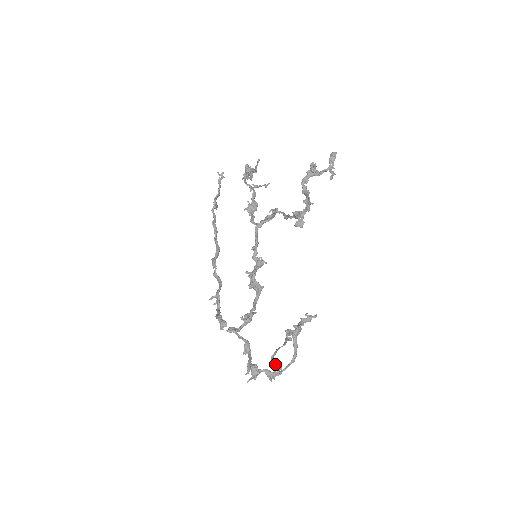
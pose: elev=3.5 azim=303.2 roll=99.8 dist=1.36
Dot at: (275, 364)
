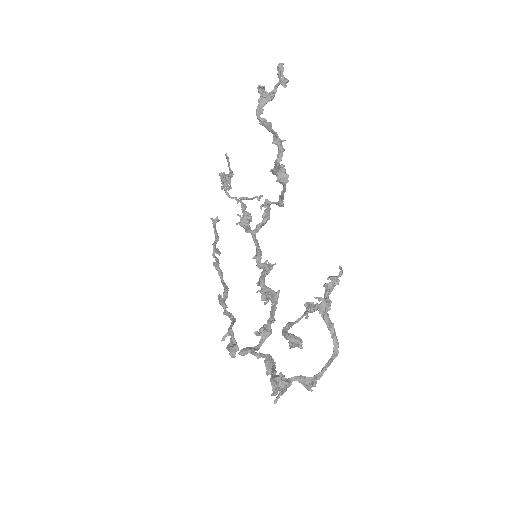
Dot at: (287, 335)
